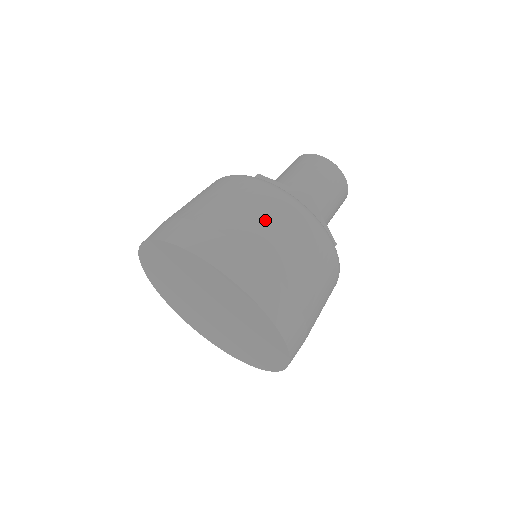
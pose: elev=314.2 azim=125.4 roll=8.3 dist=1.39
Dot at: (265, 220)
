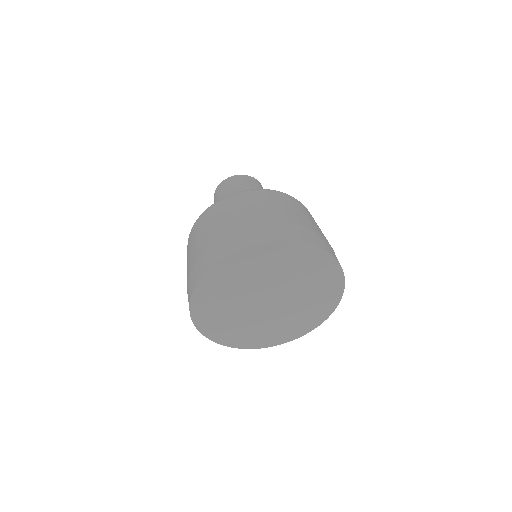
Dot at: (291, 209)
